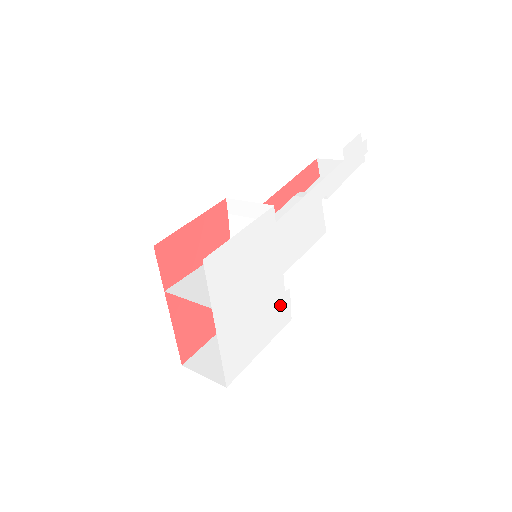
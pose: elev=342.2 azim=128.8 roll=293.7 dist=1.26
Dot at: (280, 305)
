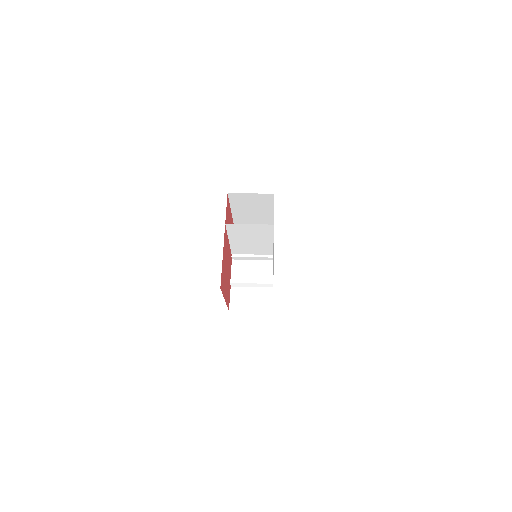
Dot at: occluded
